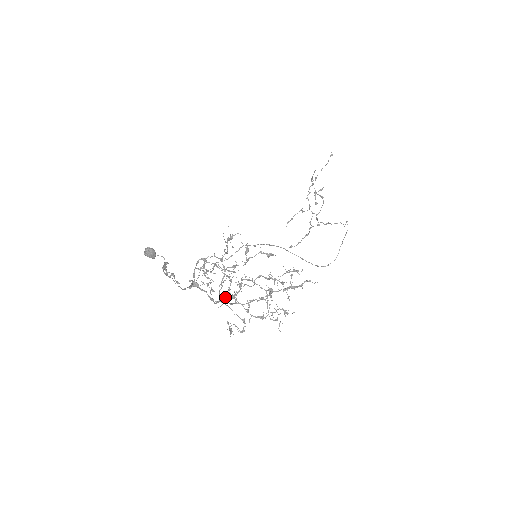
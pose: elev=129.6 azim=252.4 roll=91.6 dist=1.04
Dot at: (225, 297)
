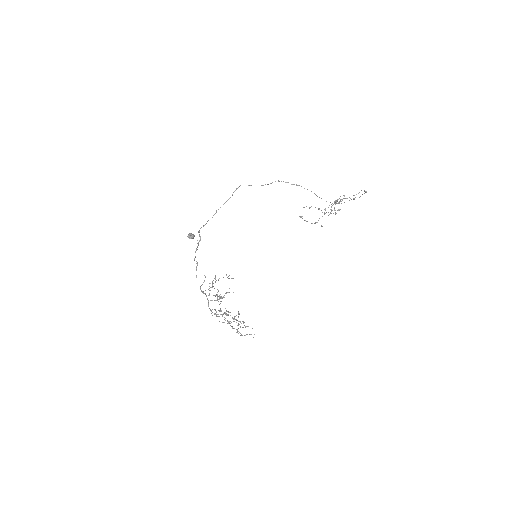
Dot at: (212, 312)
